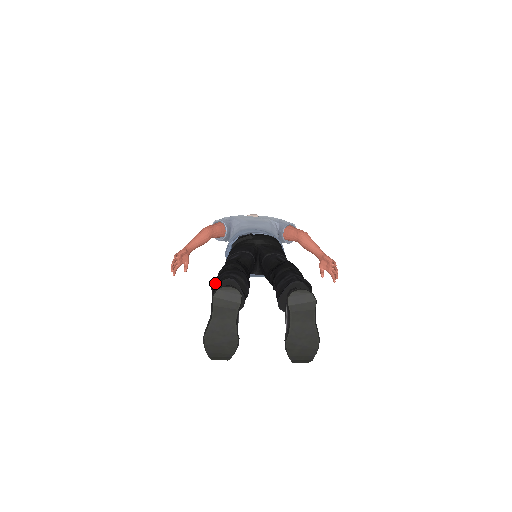
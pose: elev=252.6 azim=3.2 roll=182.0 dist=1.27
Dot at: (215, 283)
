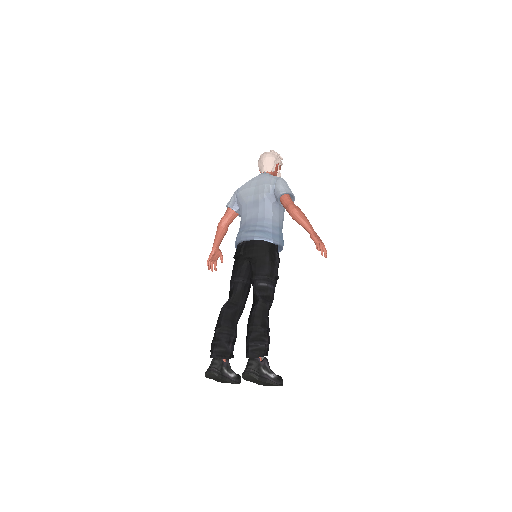
Dot at: (210, 350)
